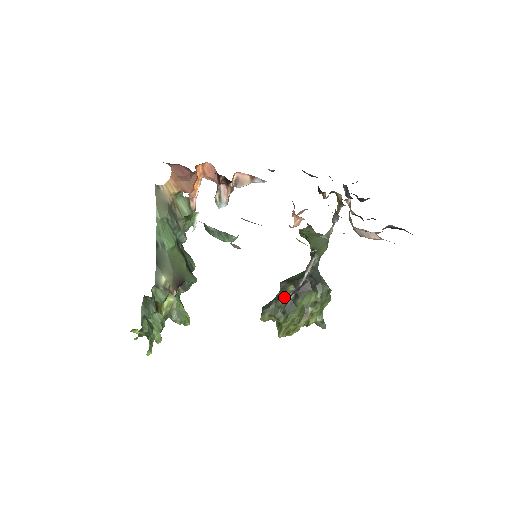
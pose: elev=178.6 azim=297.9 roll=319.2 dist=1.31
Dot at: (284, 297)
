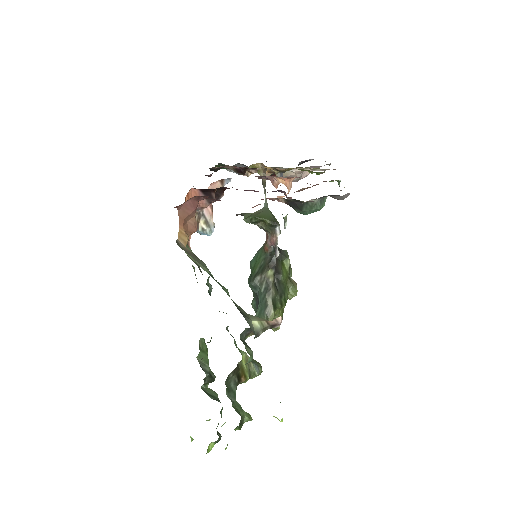
Dot at: (273, 284)
